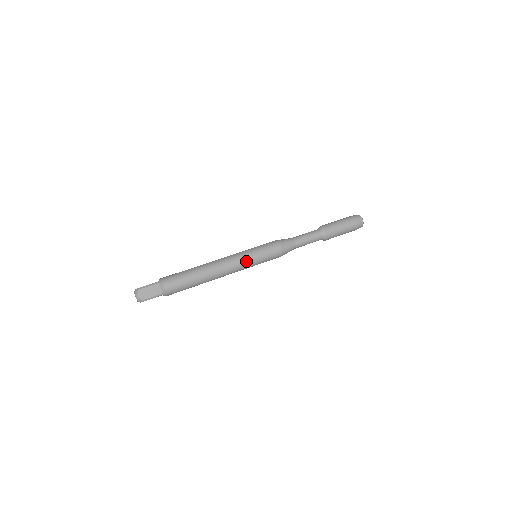
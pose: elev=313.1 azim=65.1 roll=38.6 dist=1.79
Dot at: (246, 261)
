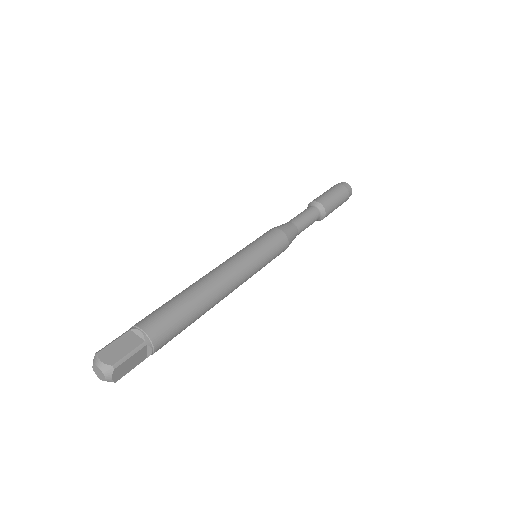
Dot at: (247, 257)
